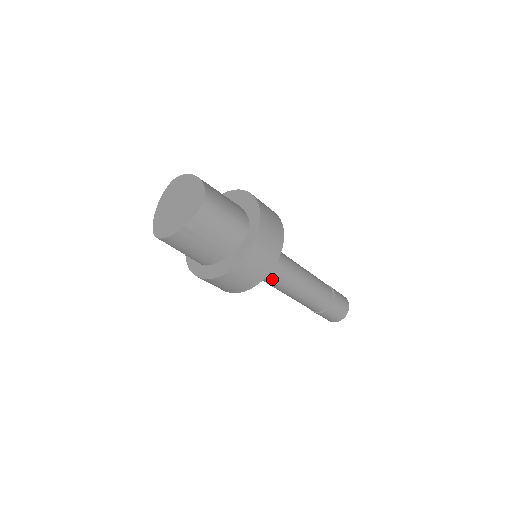
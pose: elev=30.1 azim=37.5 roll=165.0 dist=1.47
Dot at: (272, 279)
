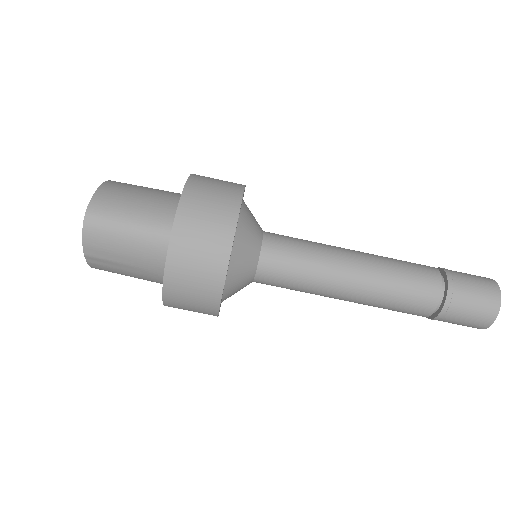
Dot at: (286, 286)
